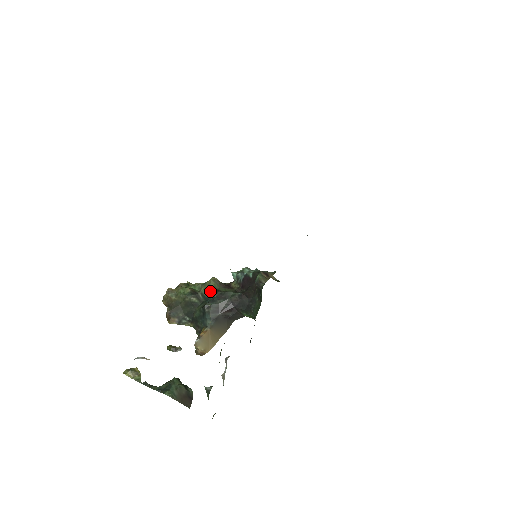
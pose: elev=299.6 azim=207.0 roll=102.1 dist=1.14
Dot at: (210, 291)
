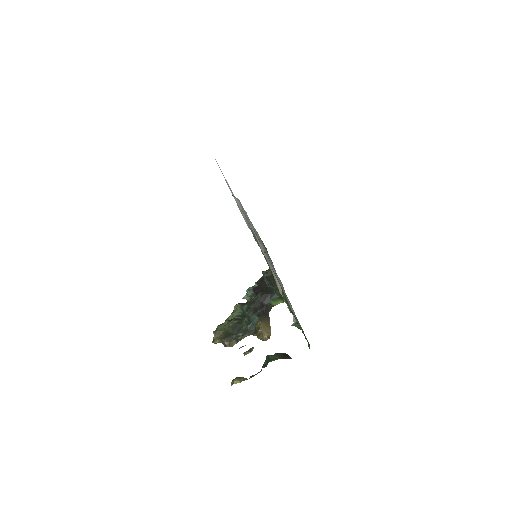
Dot at: (241, 308)
